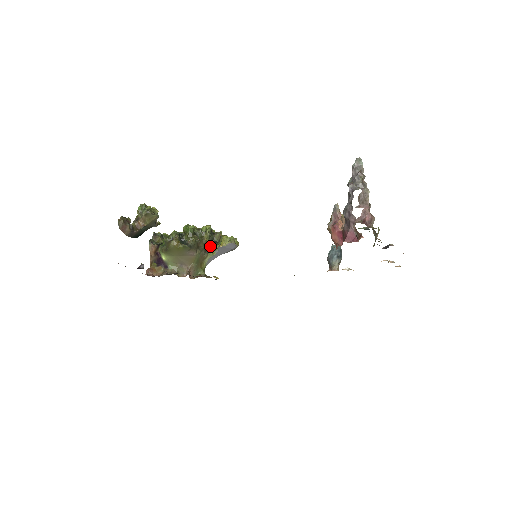
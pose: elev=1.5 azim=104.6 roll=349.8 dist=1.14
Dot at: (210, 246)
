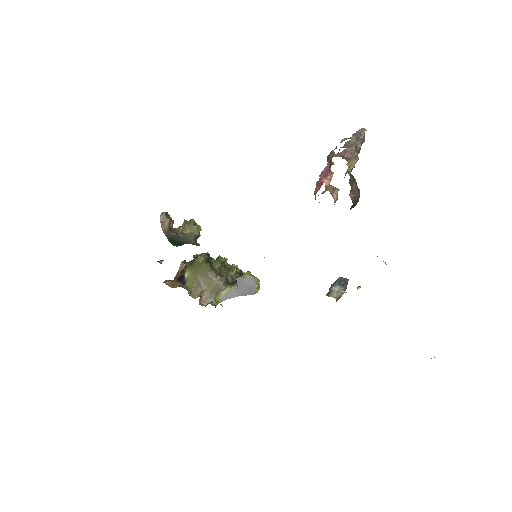
Dot at: (233, 282)
